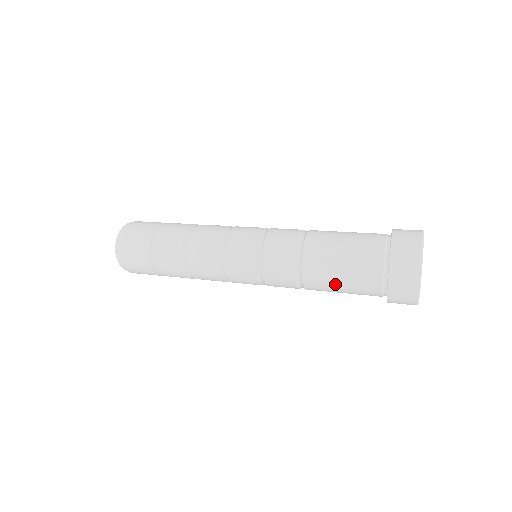
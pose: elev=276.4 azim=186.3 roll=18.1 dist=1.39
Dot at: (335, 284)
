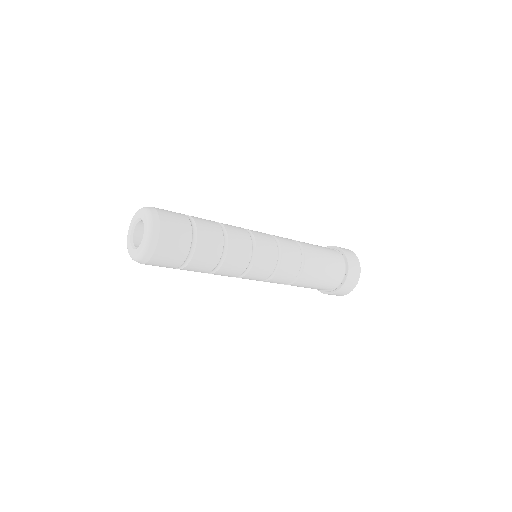
Dot at: (314, 283)
